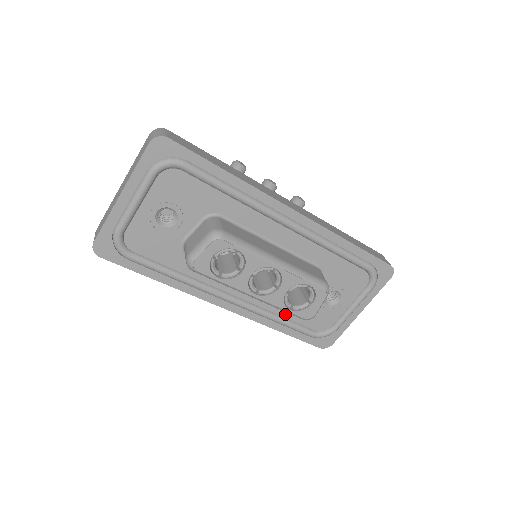
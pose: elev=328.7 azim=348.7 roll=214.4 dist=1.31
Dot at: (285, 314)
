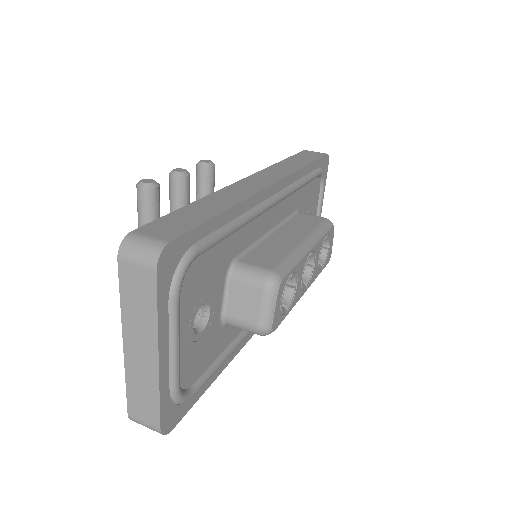
Dot at: occluded
